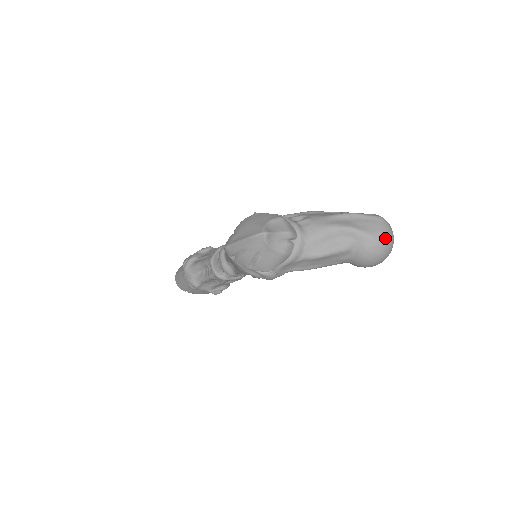
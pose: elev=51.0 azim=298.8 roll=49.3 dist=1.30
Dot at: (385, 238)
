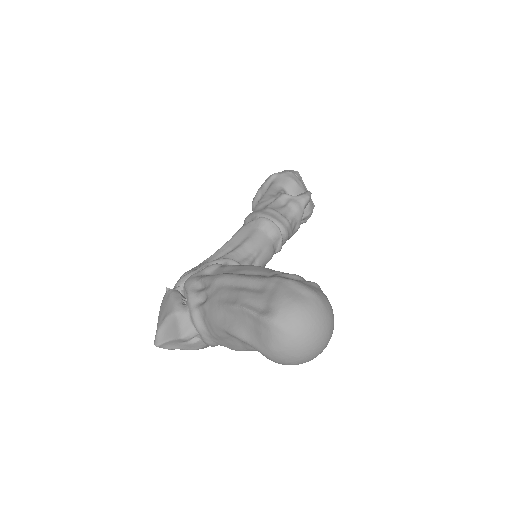
Dot at: (281, 355)
